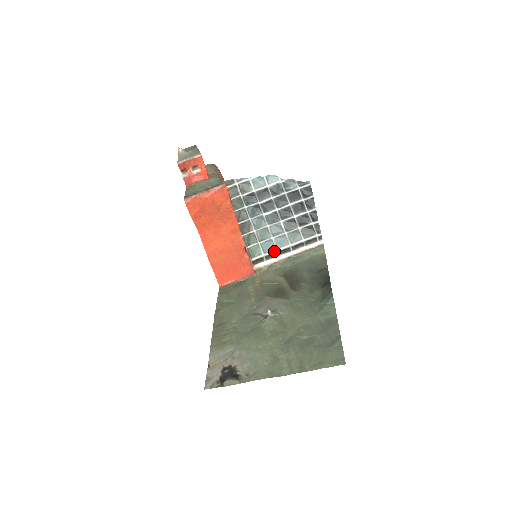
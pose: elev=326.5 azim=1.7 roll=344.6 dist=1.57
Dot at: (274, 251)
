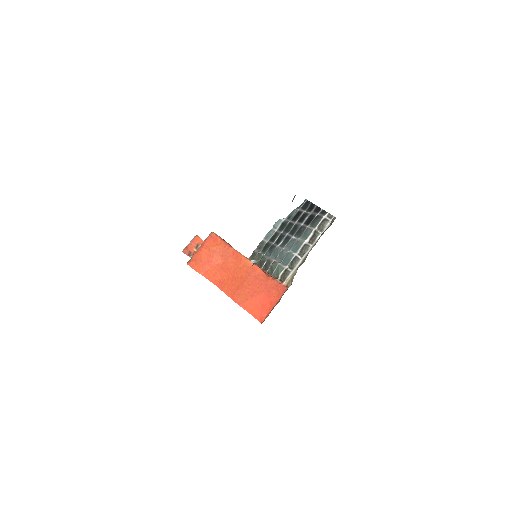
Dot at: (293, 257)
